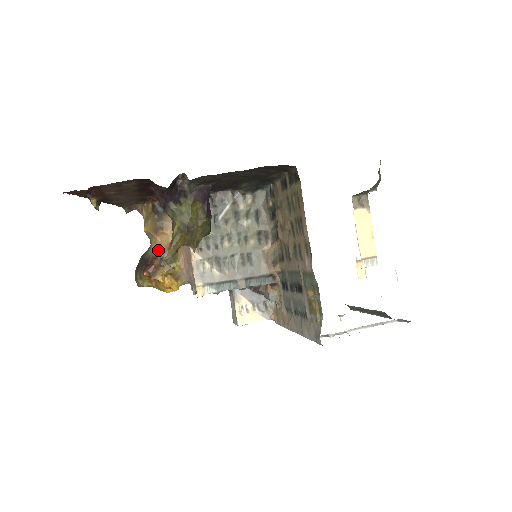
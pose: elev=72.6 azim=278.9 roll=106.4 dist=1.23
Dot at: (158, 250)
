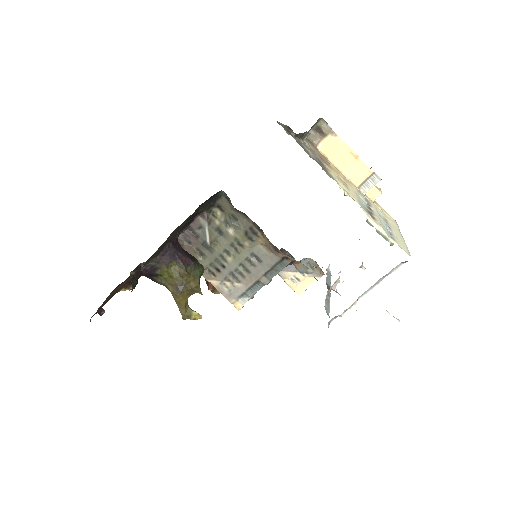
Dot at: occluded
